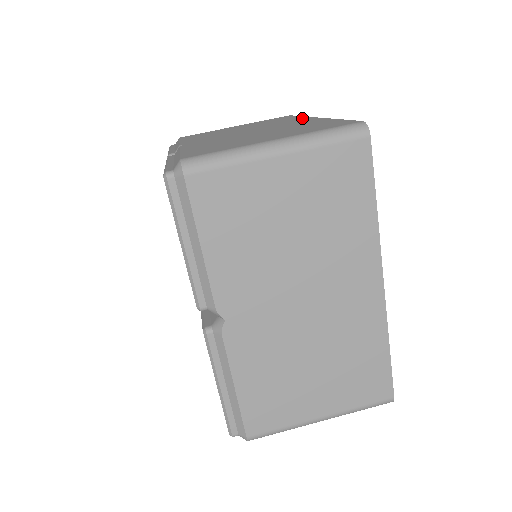
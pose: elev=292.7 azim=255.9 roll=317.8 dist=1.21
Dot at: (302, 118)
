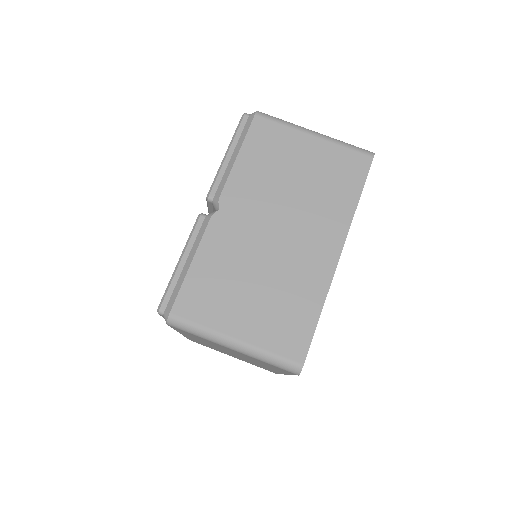
Dot at: occluded
